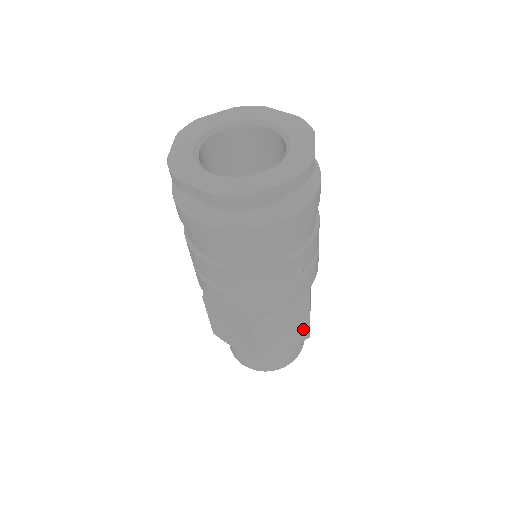
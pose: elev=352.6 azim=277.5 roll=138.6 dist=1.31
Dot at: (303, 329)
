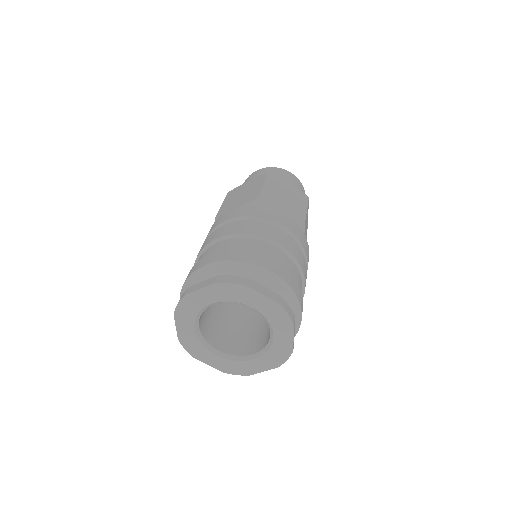
Dot at: occluded
